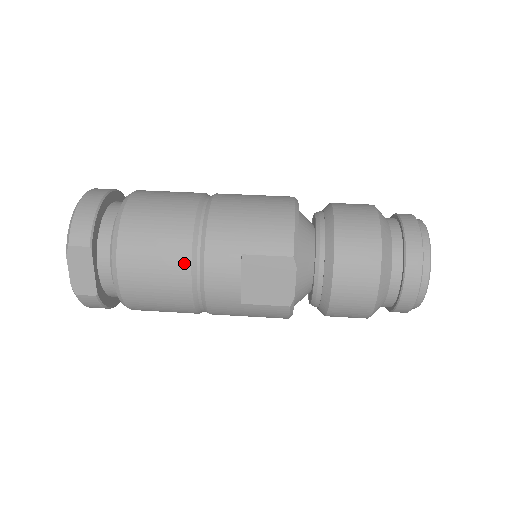
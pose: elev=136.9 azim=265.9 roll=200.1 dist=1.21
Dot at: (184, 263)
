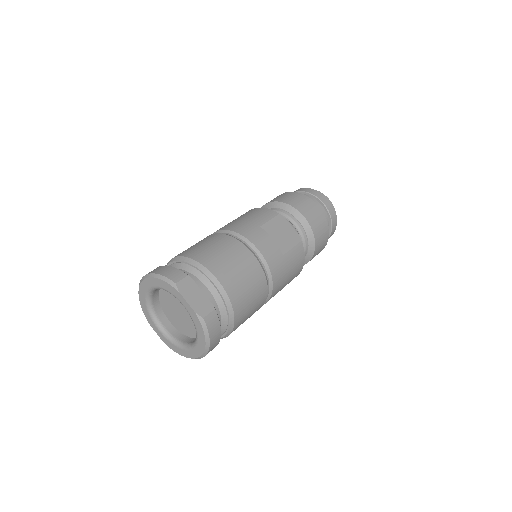
Dot at: (242, 248)
